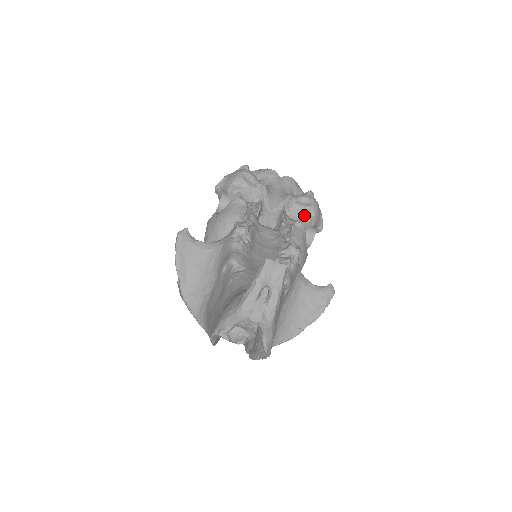
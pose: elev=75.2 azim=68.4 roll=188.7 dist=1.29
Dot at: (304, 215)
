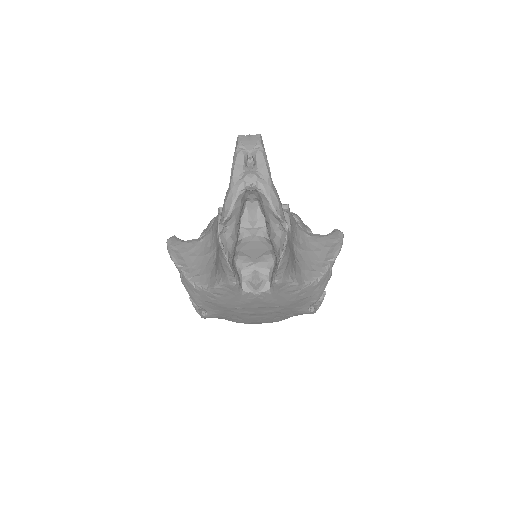
Dot at: occluded
